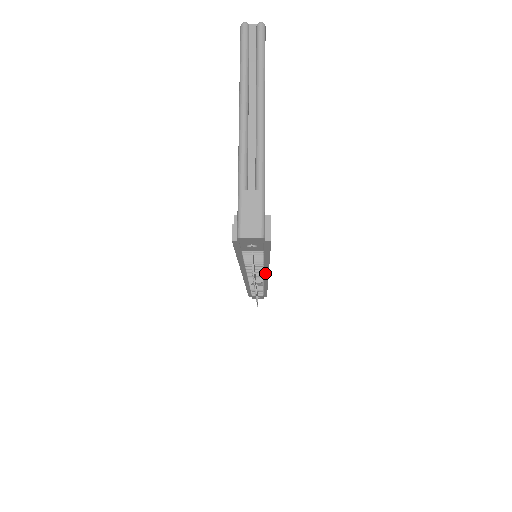
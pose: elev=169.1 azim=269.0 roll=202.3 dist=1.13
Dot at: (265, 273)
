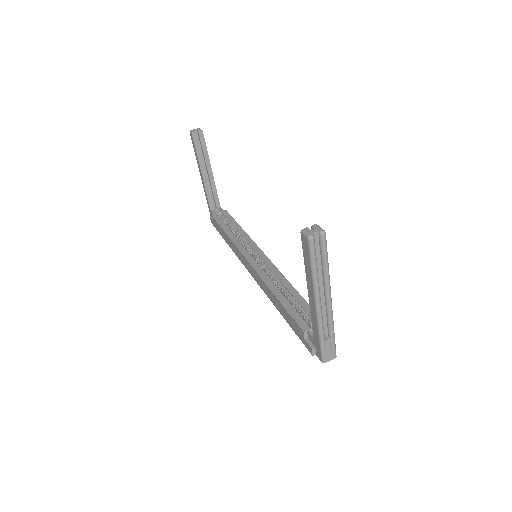
Dot at: occluded
